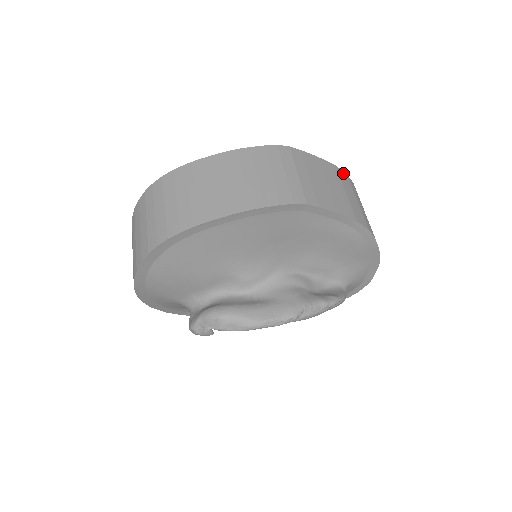
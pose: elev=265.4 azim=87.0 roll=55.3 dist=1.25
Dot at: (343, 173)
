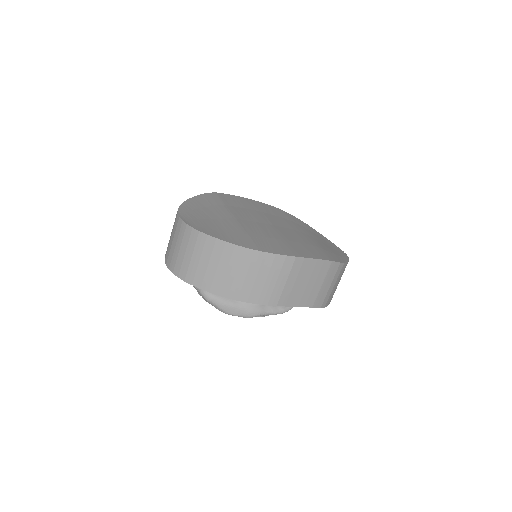
Dot at: (336, 264)
